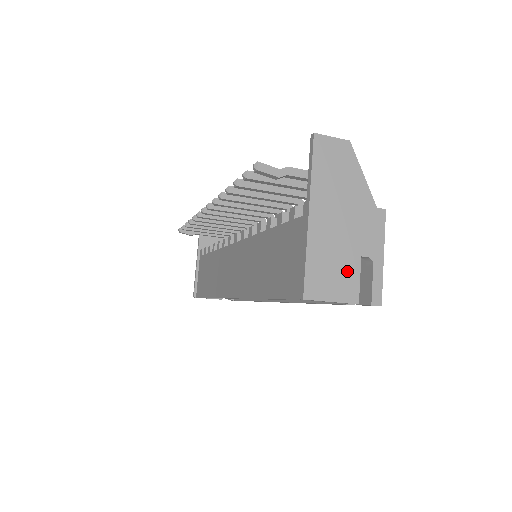
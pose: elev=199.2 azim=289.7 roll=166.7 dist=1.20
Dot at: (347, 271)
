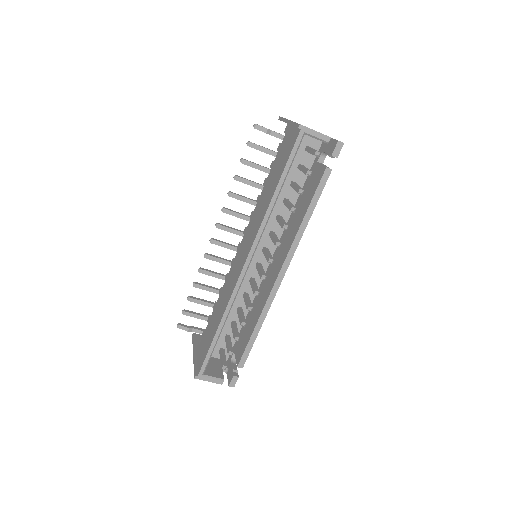
Dot at: occluded
